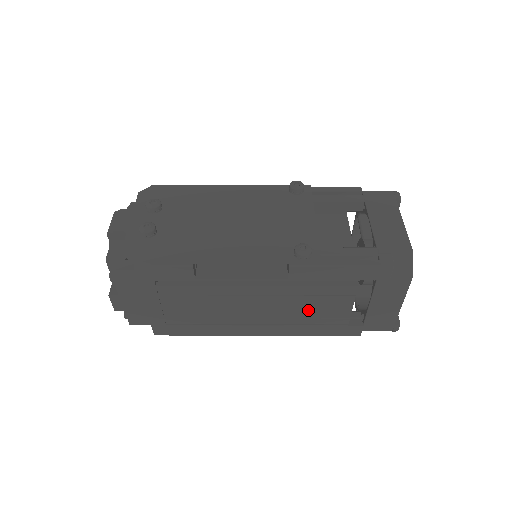
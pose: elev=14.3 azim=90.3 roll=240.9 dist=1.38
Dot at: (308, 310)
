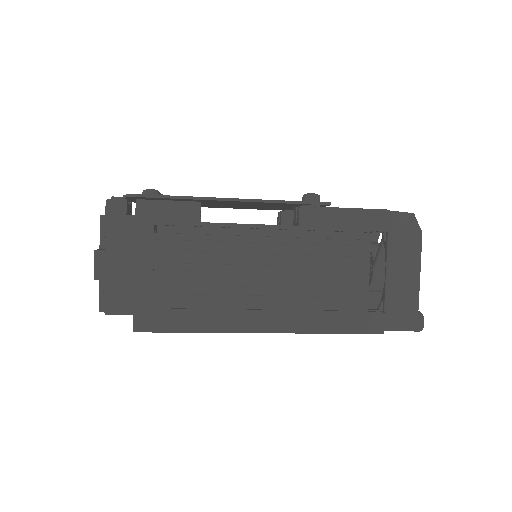
Dot at: (321, 283)
